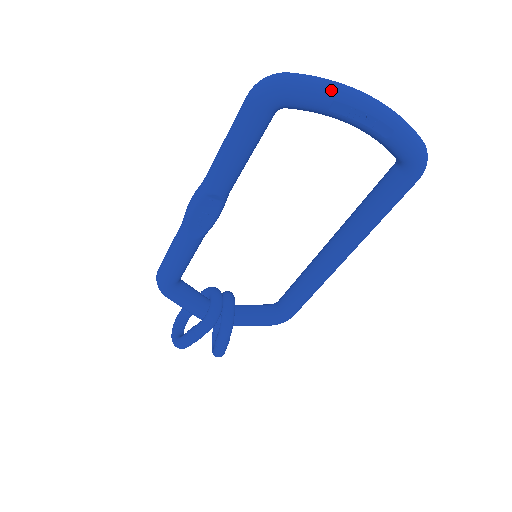
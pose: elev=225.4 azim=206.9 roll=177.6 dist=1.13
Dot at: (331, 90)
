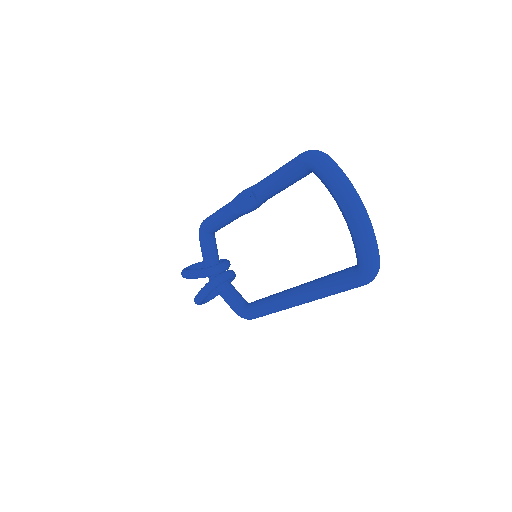
Dot at: (340, 182)
